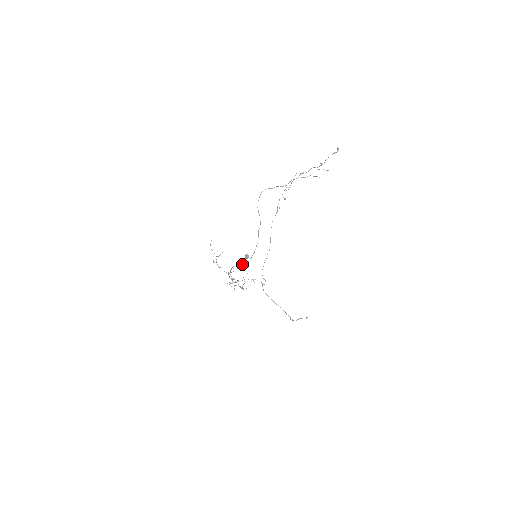
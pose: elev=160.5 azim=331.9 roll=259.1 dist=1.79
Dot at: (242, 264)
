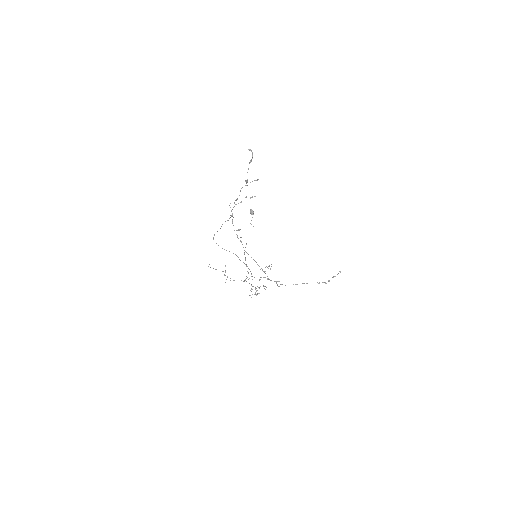
Dot at: occluded
